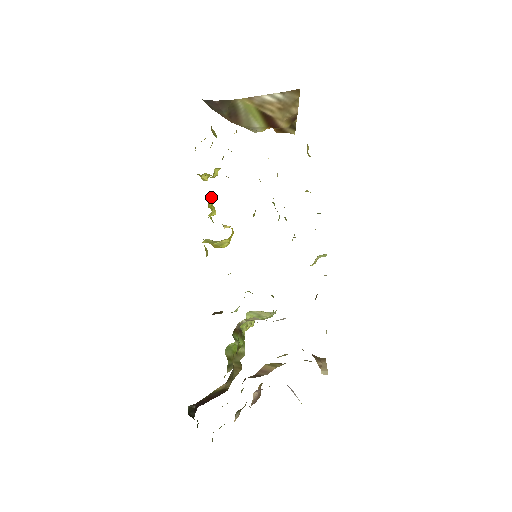
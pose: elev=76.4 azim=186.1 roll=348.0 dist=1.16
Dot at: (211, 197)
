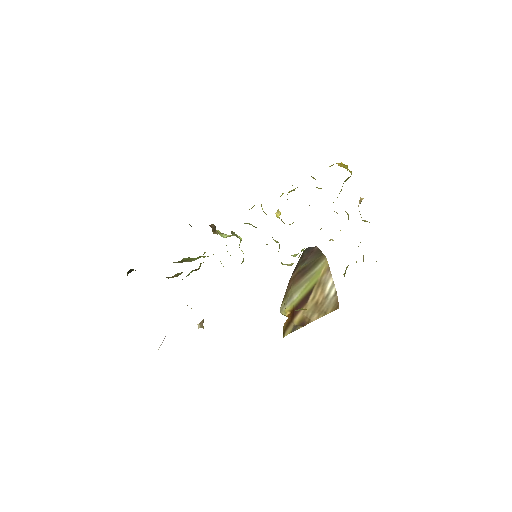
Dot at: occluded
